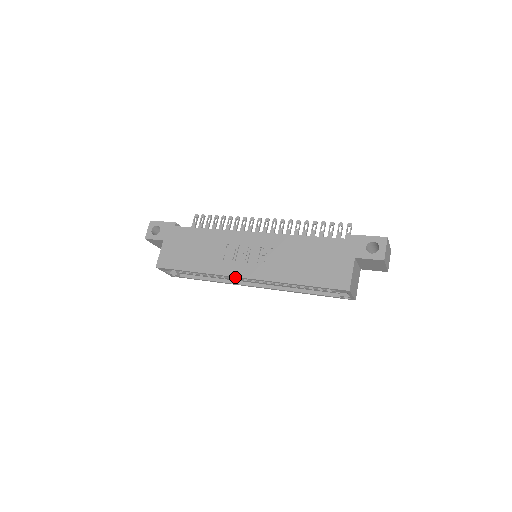
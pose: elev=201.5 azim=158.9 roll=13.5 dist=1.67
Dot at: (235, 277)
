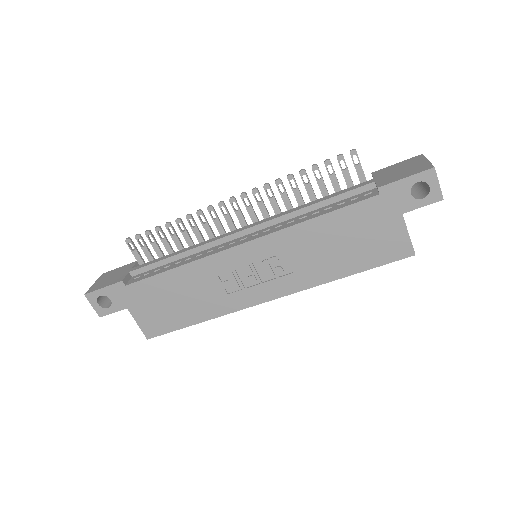
Dot at: (258, 303)
